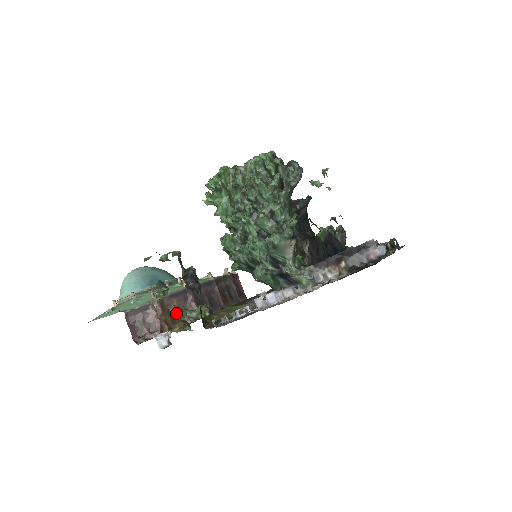
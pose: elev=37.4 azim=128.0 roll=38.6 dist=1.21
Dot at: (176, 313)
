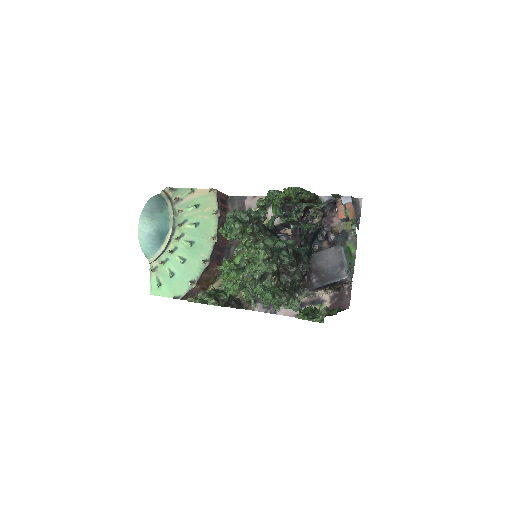
Dot at: occluded
